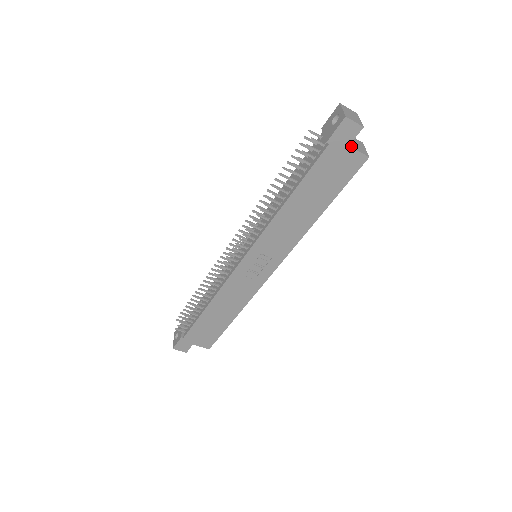
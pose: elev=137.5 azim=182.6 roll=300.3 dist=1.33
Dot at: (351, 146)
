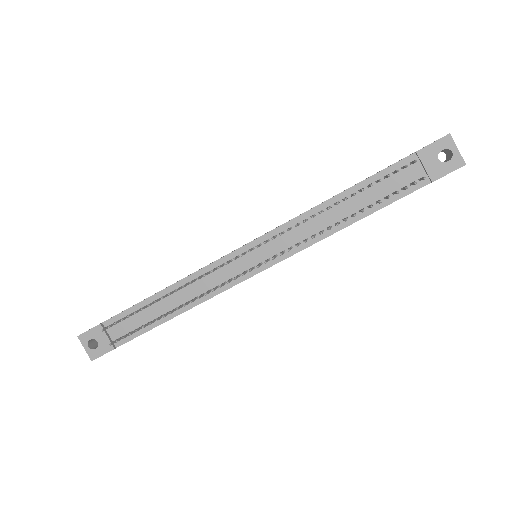
Dot at: occluded
